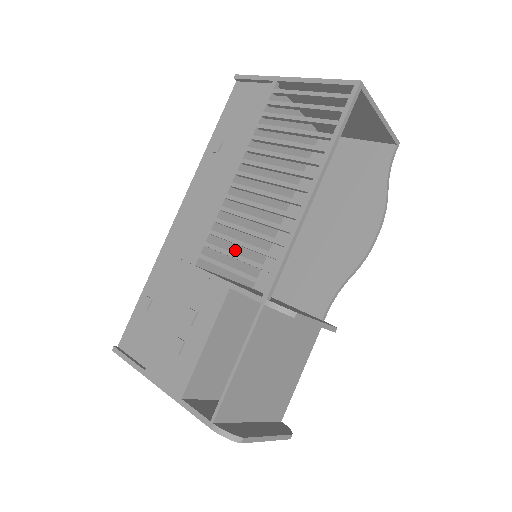
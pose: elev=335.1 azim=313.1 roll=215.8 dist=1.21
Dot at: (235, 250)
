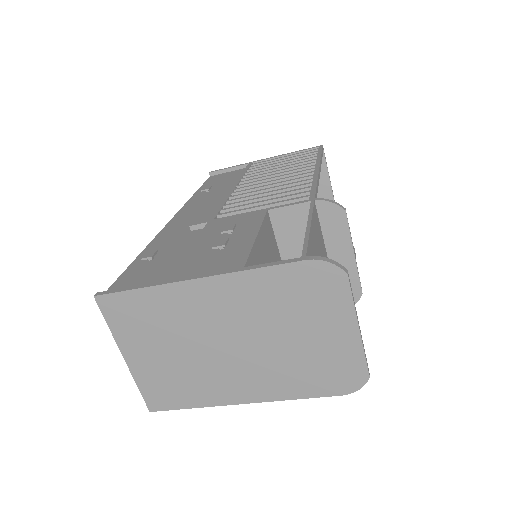
Dot at: occluded
